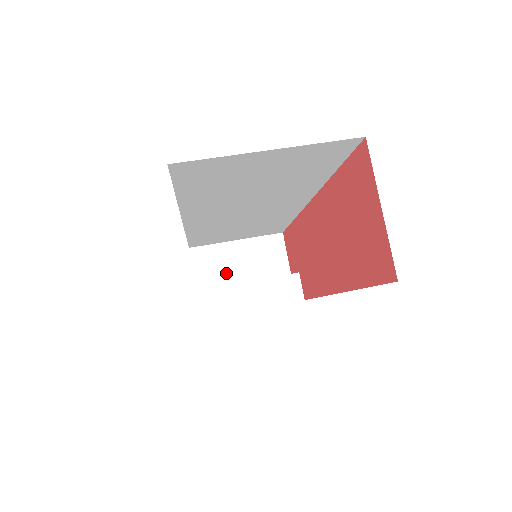
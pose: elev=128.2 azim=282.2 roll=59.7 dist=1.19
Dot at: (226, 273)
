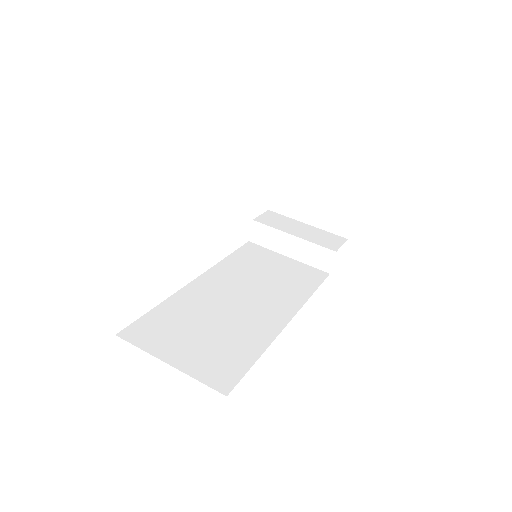
Dot at: (296, 207)
